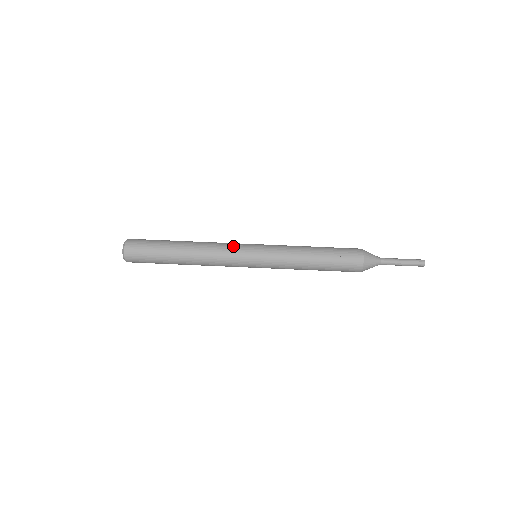
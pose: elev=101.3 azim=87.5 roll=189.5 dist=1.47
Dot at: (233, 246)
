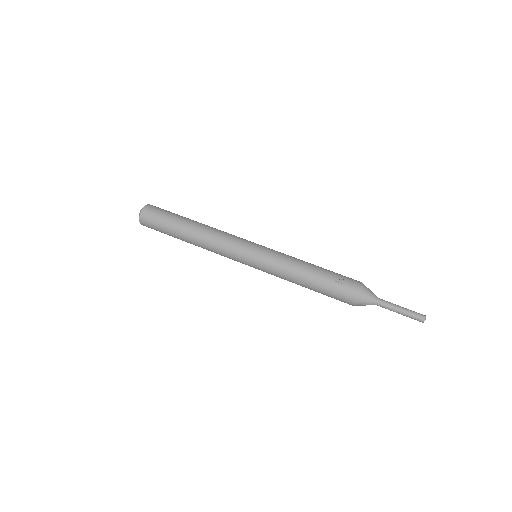
Dot at: (239, 237)
